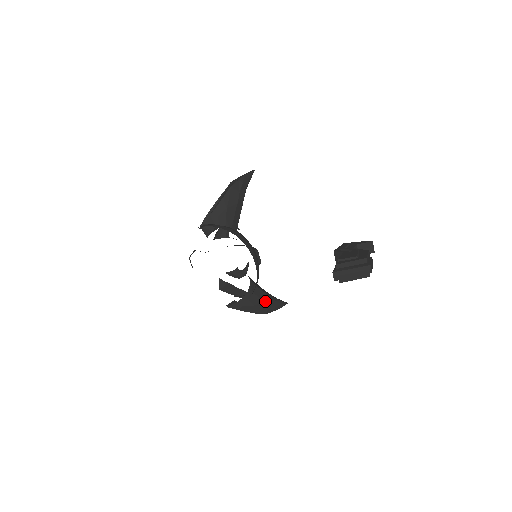
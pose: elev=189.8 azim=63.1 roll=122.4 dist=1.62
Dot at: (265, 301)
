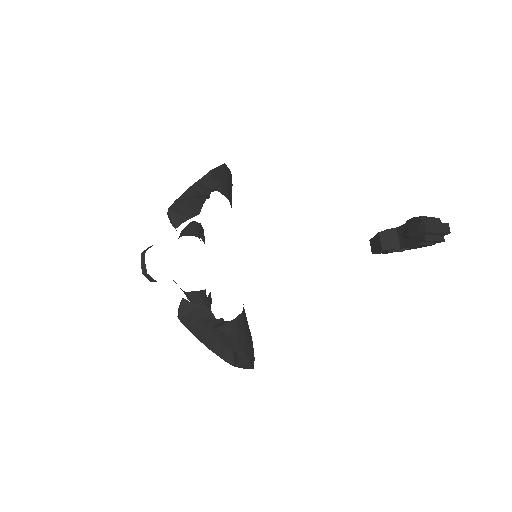
Dot at: (251, 339)
